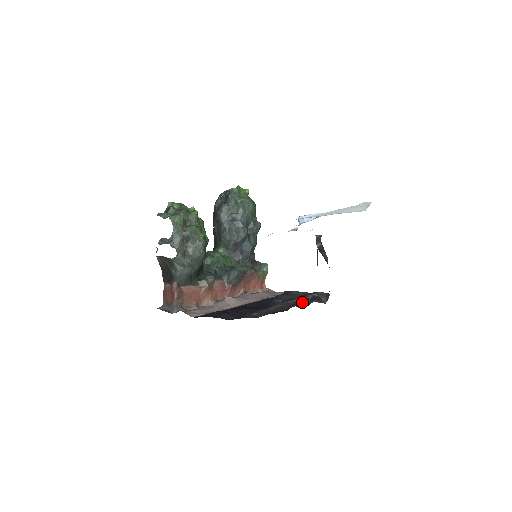
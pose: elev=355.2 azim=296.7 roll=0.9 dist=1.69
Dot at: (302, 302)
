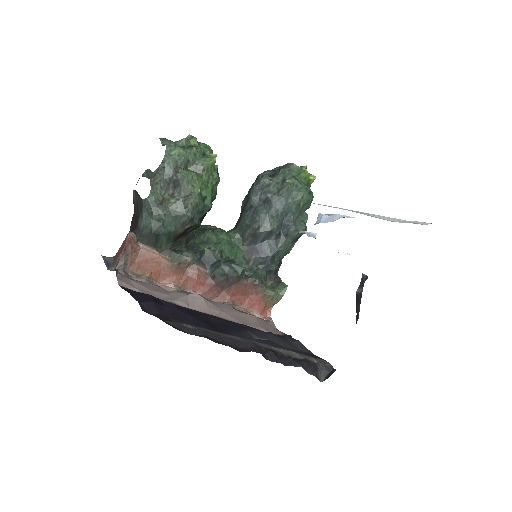
Dot at: (280, 356)
